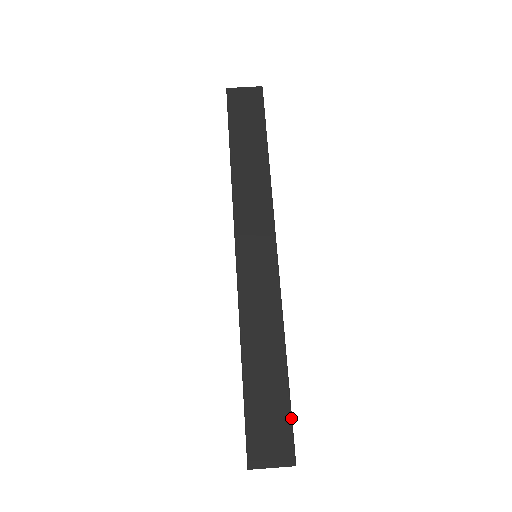
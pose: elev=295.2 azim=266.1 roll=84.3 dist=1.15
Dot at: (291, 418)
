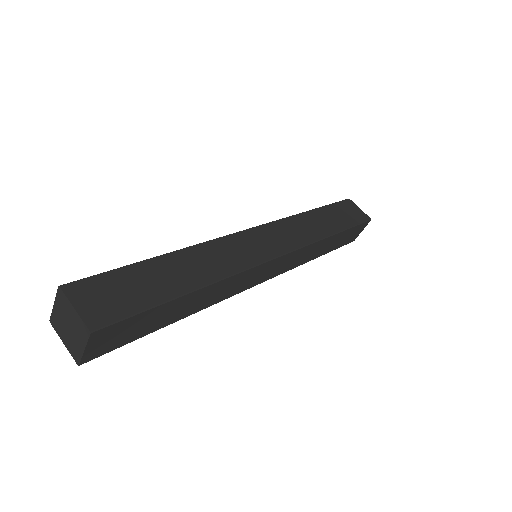
Dot at: (140, 311)
